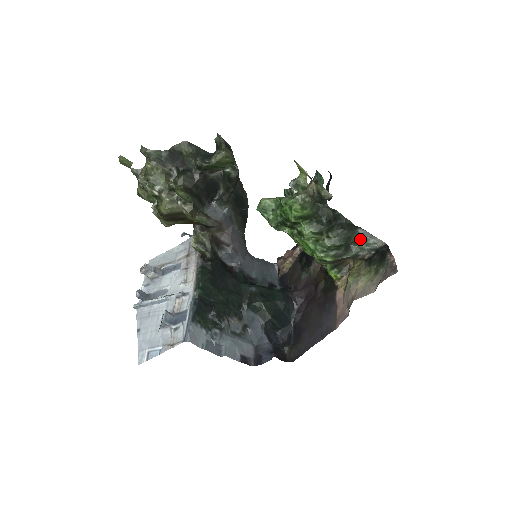
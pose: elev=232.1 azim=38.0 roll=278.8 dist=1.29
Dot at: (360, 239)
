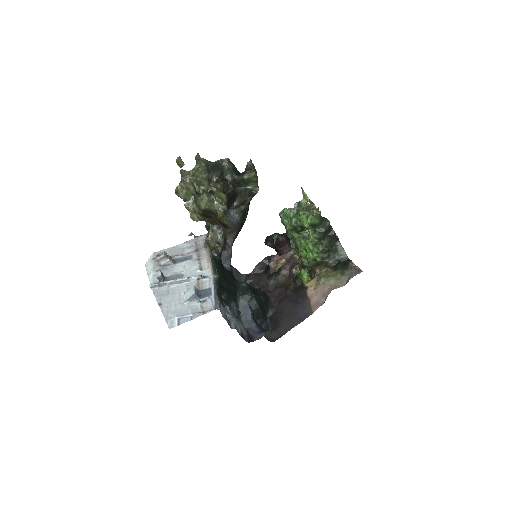
Dot at: (335, 250)
